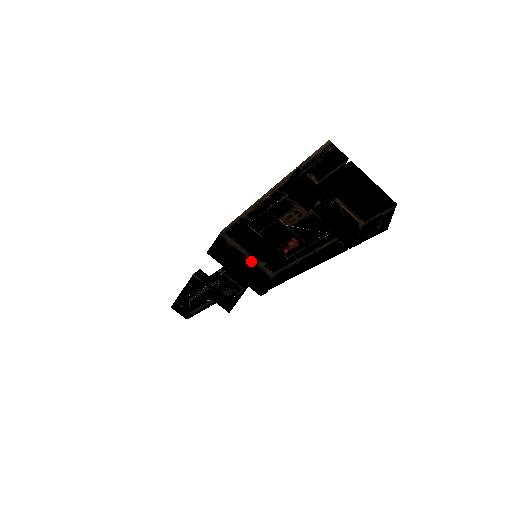
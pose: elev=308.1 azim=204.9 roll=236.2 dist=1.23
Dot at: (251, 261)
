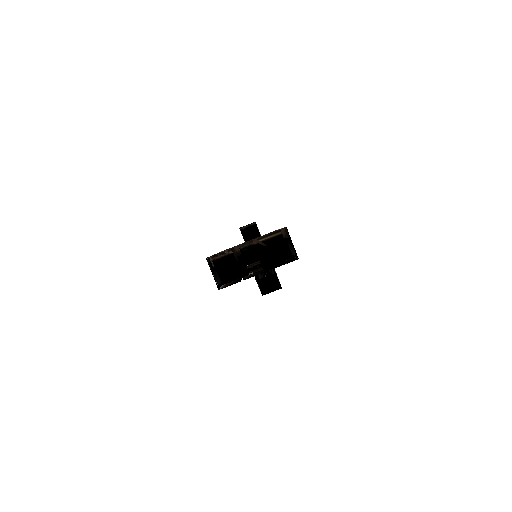
Dot at: occluded
